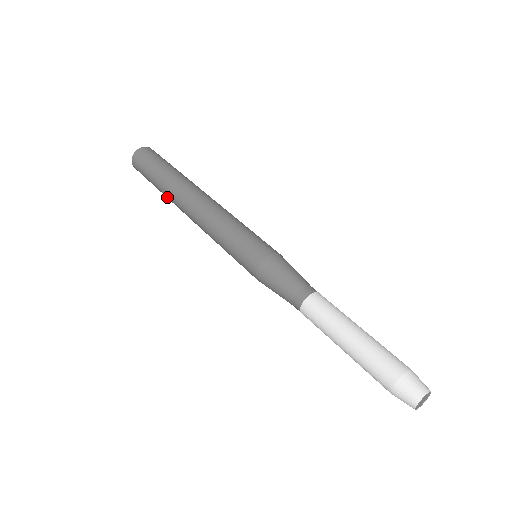
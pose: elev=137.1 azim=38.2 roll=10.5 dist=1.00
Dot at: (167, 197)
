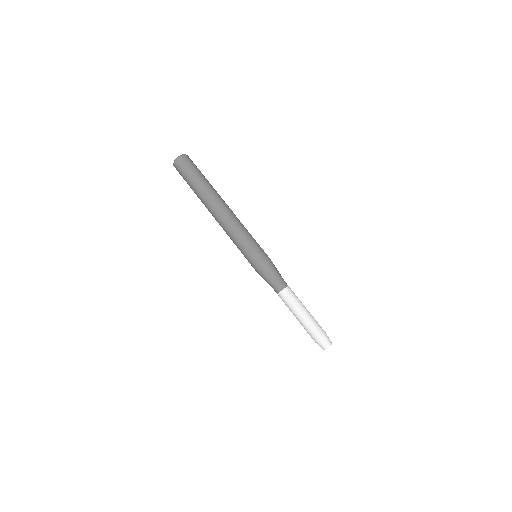
Dot at: occluded
